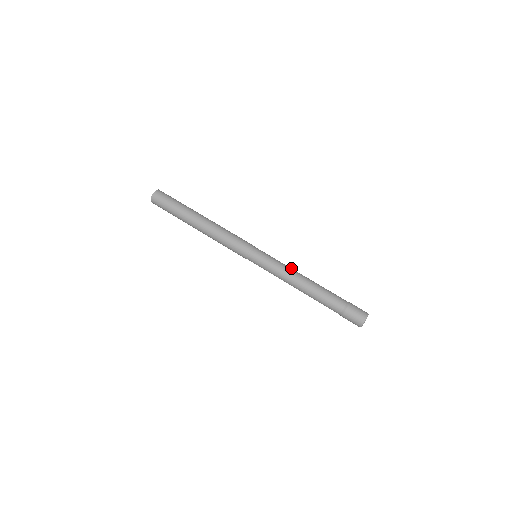
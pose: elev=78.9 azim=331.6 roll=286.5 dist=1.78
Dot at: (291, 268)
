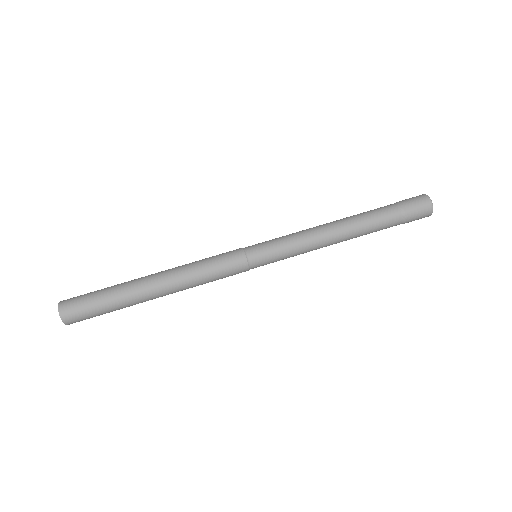
Dot at: occluded
